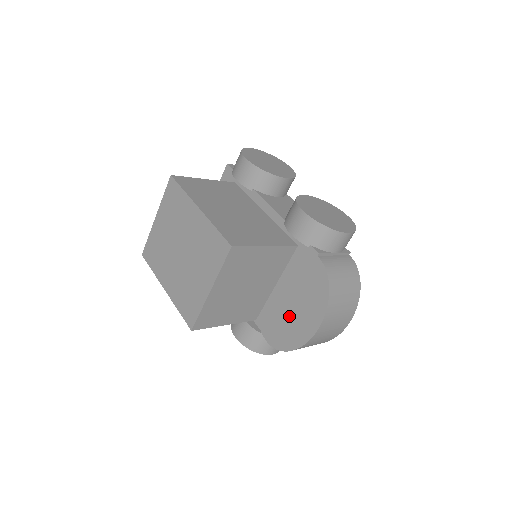
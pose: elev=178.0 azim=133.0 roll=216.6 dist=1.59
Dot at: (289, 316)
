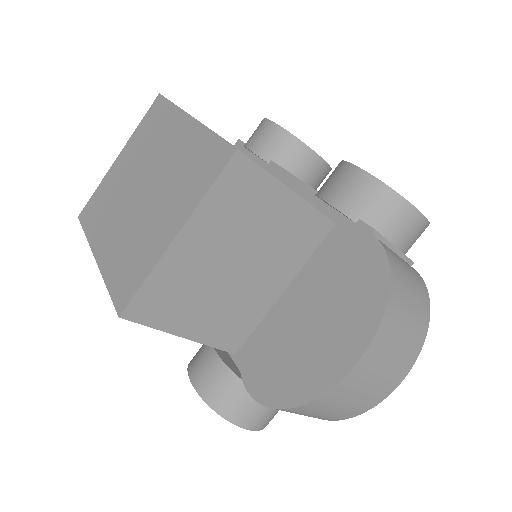
Dot at: (301, 342)
